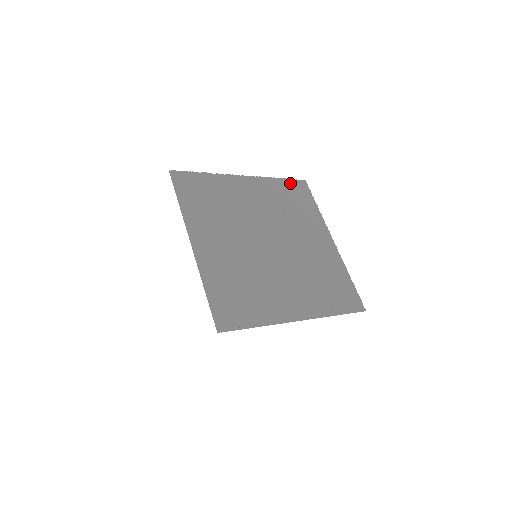
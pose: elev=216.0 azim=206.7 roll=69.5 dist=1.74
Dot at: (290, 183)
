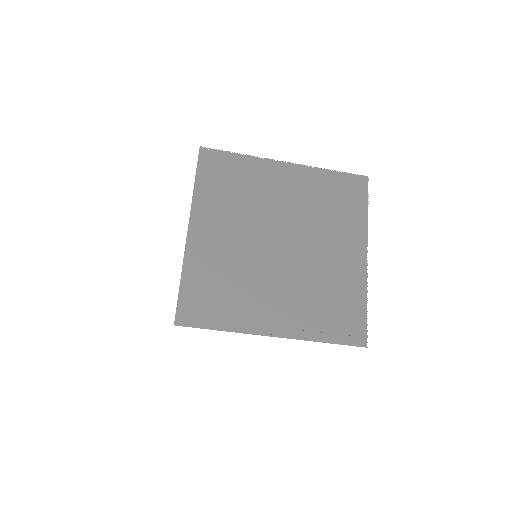
Dot at: (344, 178)
